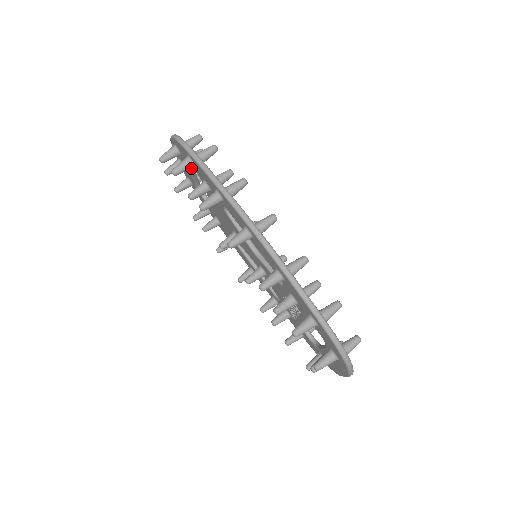
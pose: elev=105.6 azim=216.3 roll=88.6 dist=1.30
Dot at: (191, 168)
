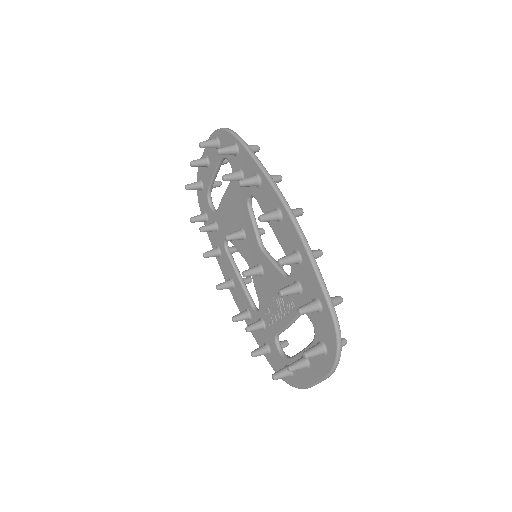
Dot at: (219, 165)
